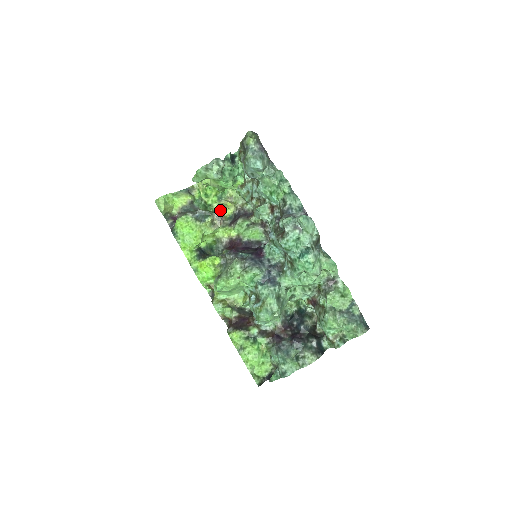
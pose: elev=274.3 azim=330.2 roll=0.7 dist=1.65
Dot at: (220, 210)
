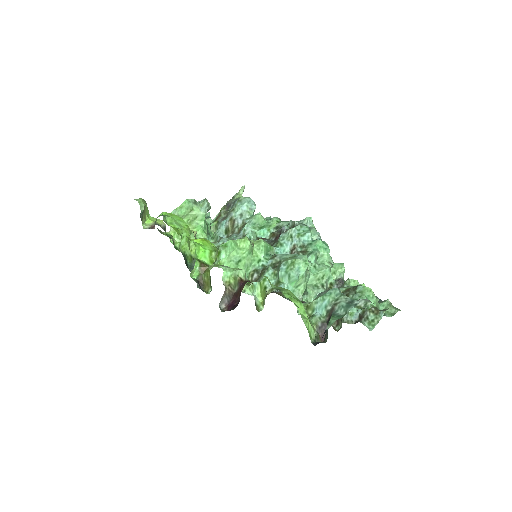
Dot at: occluded
